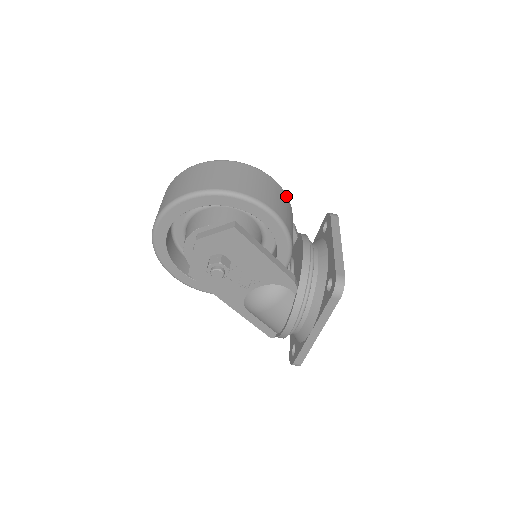
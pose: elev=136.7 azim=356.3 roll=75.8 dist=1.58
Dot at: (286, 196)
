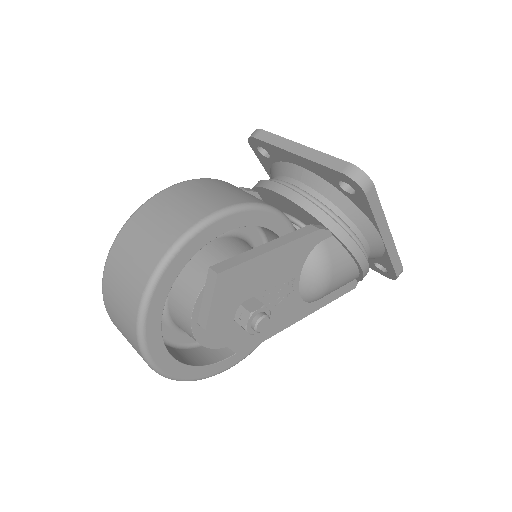
Dot at: (206, 180)
